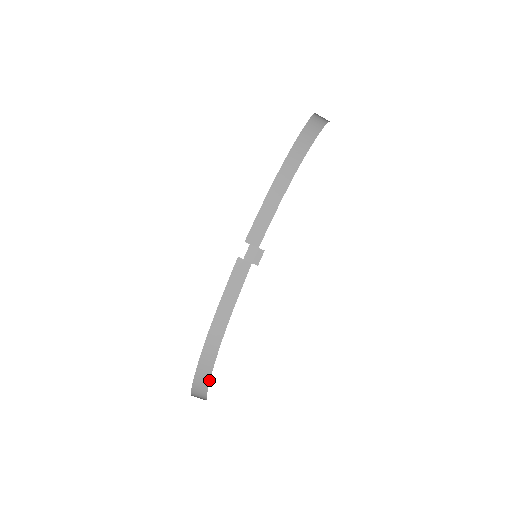
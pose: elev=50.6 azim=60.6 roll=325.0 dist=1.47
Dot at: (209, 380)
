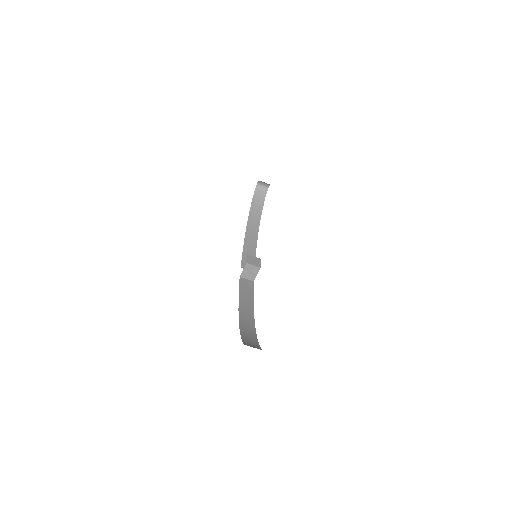
Dot at: (259, 347)
